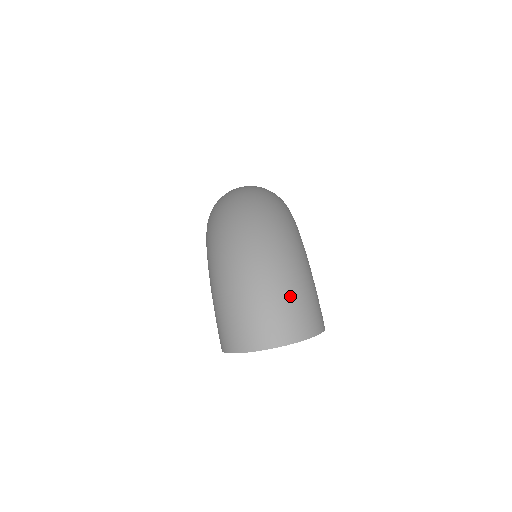
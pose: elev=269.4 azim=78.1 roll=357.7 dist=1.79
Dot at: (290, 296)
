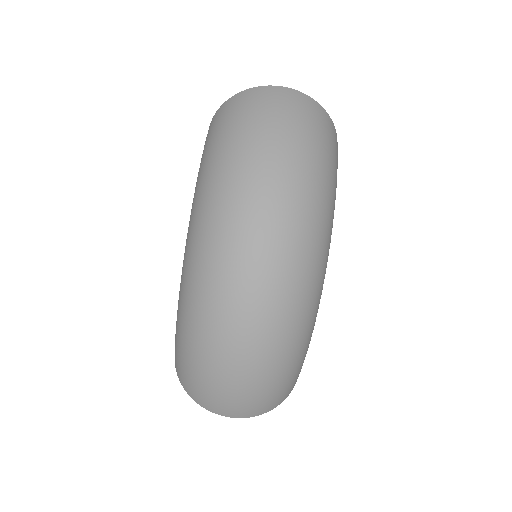
Dot at: (269, 386)
